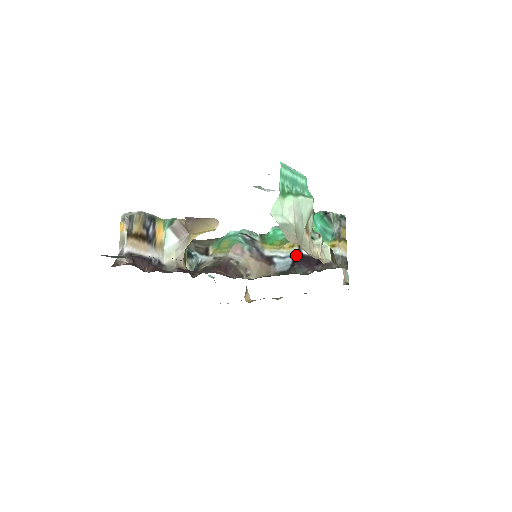
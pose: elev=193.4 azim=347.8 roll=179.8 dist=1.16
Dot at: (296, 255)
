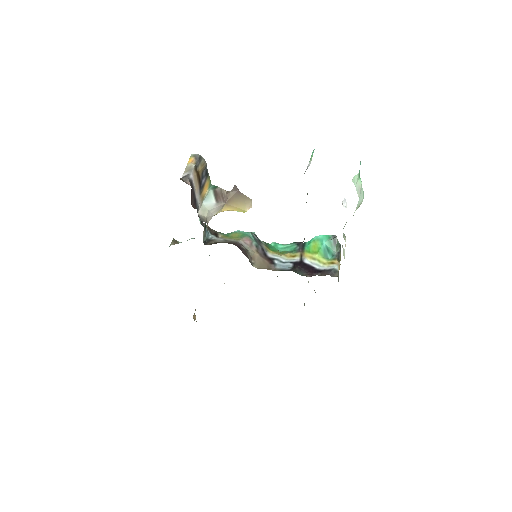
Dot at: (297, 262)
